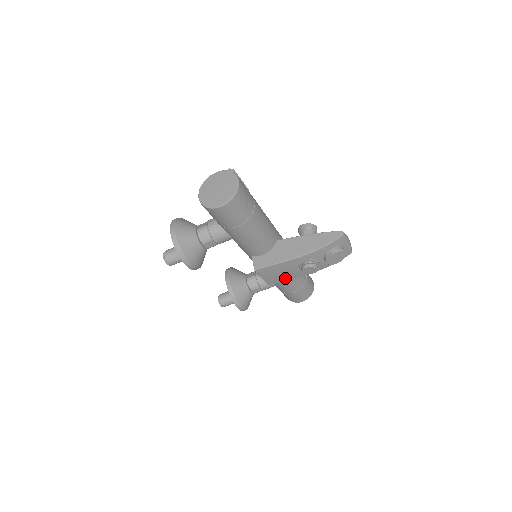
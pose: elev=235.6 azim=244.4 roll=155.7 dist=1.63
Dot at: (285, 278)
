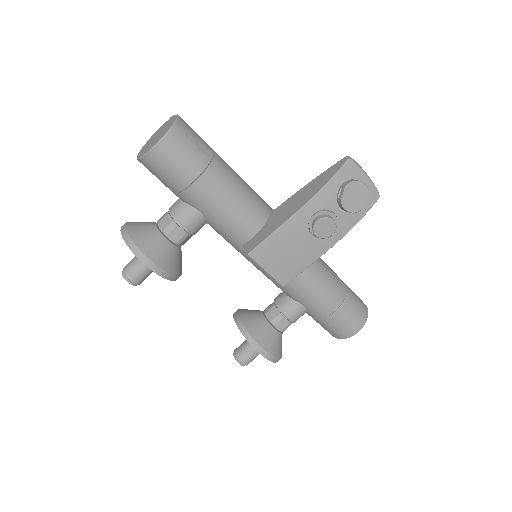
Dot at: (300, 264)
